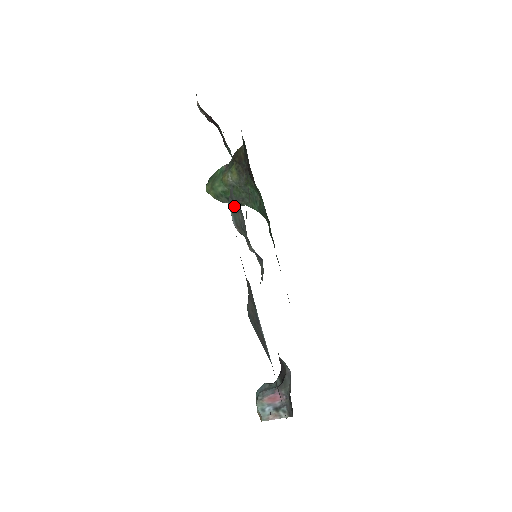
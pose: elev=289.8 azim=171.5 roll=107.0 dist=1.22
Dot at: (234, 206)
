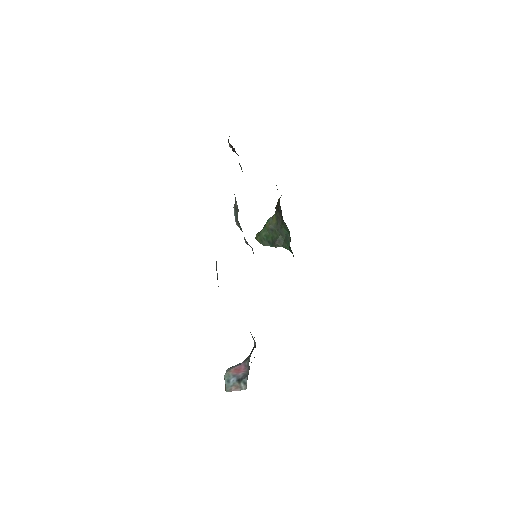
Dot at: (236, 205)
